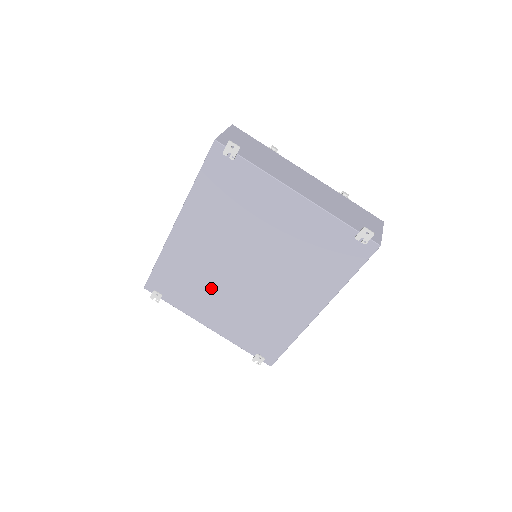
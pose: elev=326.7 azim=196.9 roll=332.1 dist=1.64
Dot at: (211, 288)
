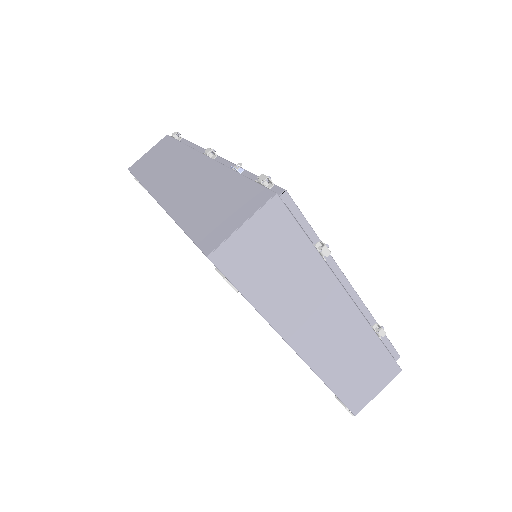
Dot at: occluded
